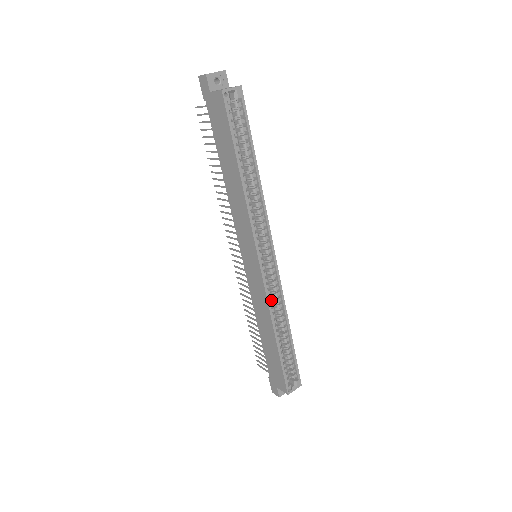
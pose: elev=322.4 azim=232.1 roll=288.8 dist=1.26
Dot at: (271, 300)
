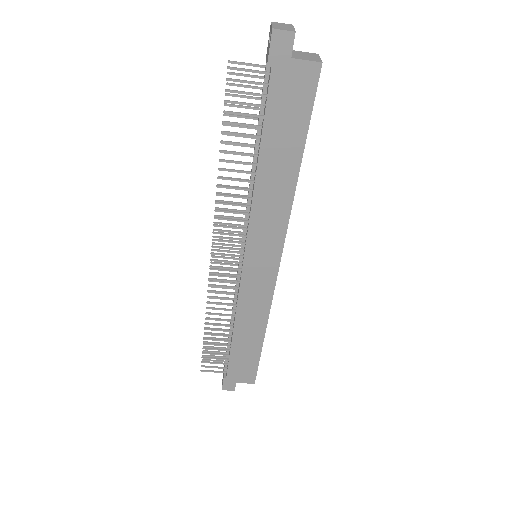
Dot at: occluded
